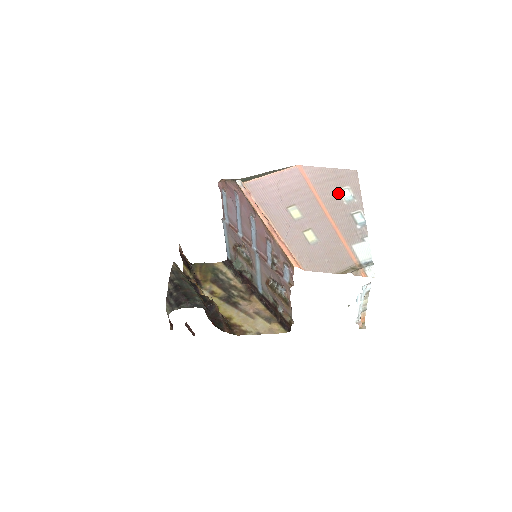
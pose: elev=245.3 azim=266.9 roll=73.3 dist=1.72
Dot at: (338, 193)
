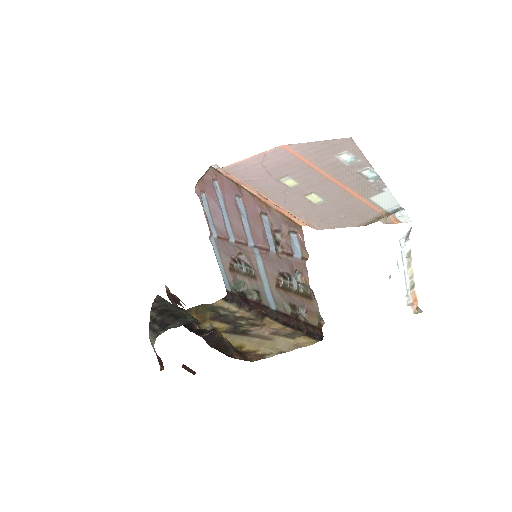
Dot at: (336, 158)
